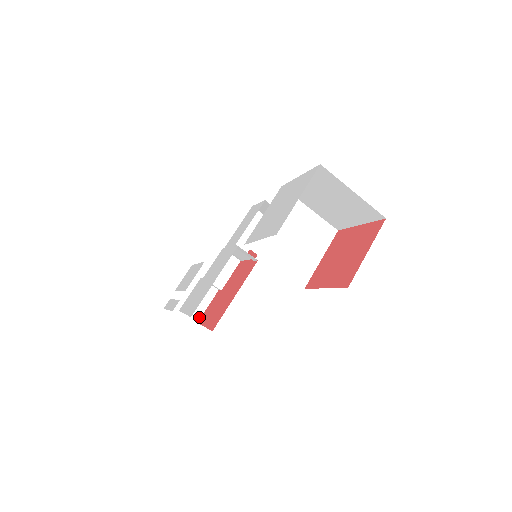
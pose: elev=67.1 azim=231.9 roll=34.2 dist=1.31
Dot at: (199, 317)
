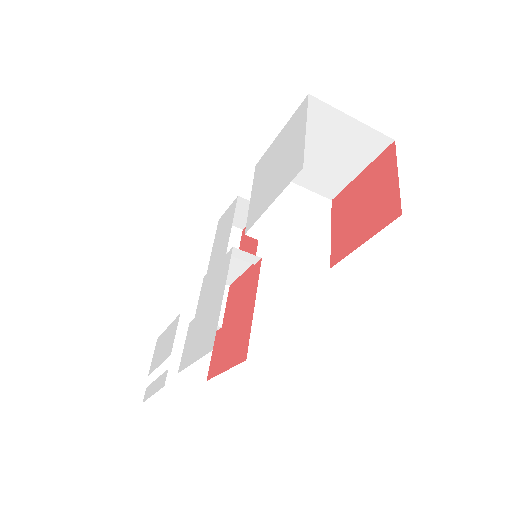
Dot at: (206, 373)
